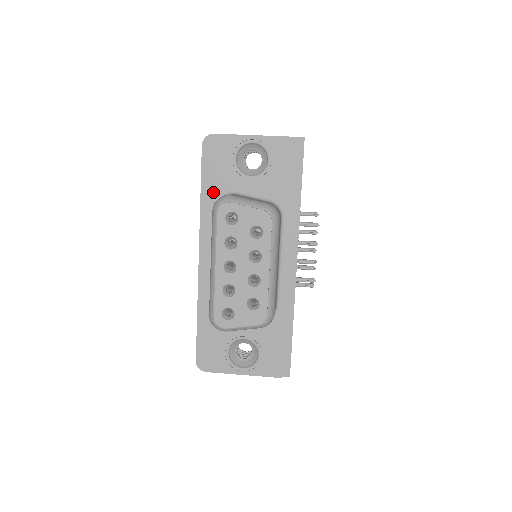
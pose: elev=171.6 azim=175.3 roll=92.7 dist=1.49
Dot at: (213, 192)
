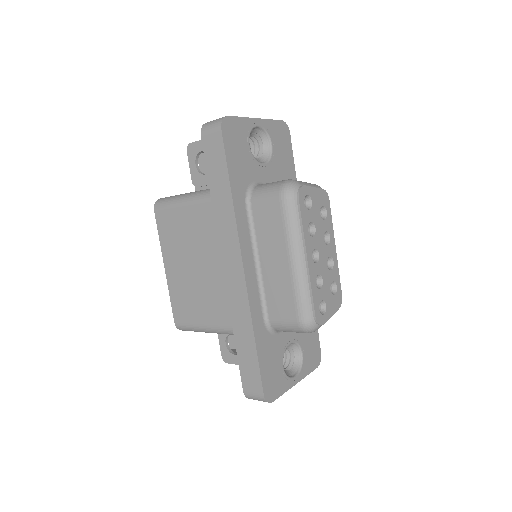
Dot at: (240, 185)
